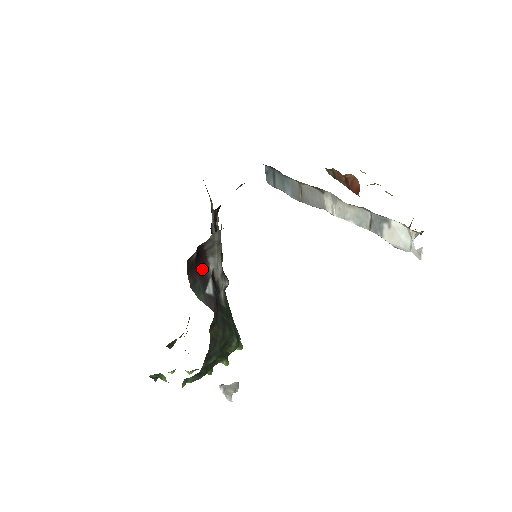
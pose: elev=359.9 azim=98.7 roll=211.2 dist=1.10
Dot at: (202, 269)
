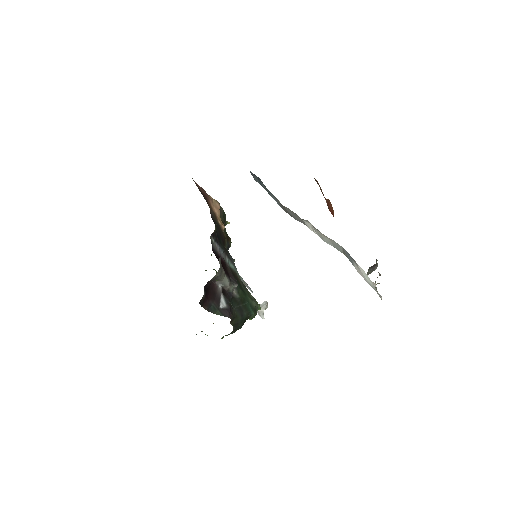
Dot at: (213, 294)
